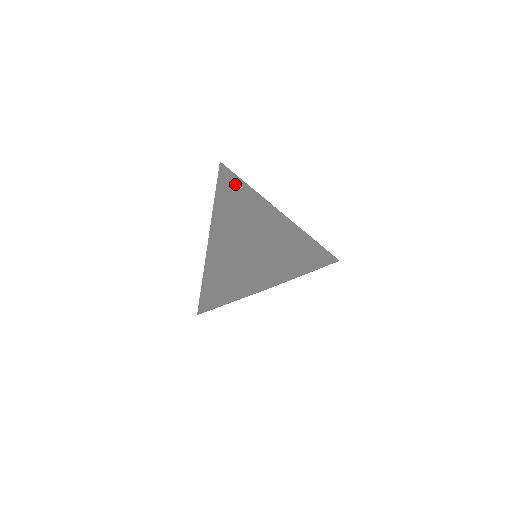
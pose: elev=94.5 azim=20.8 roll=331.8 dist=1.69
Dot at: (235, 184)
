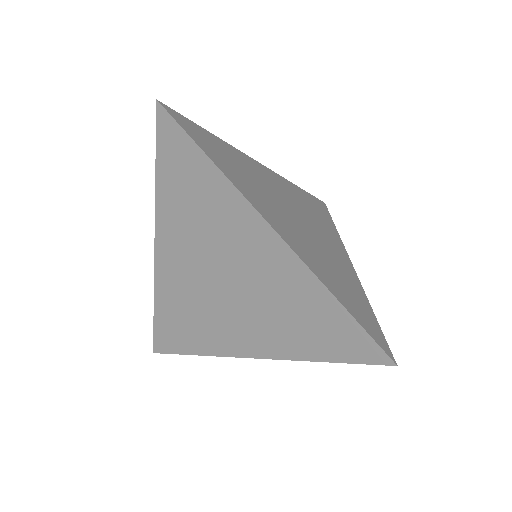
Dot at: (208, 147)
